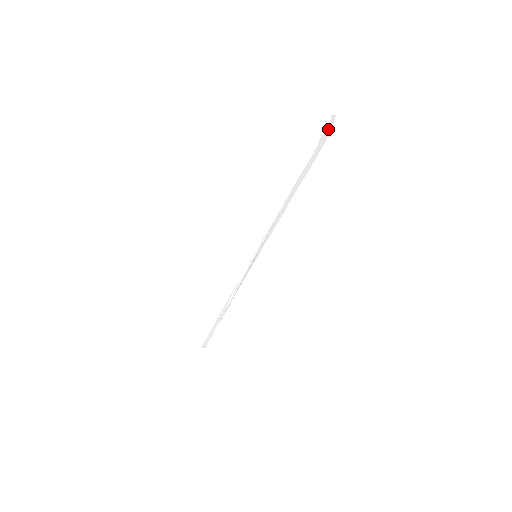
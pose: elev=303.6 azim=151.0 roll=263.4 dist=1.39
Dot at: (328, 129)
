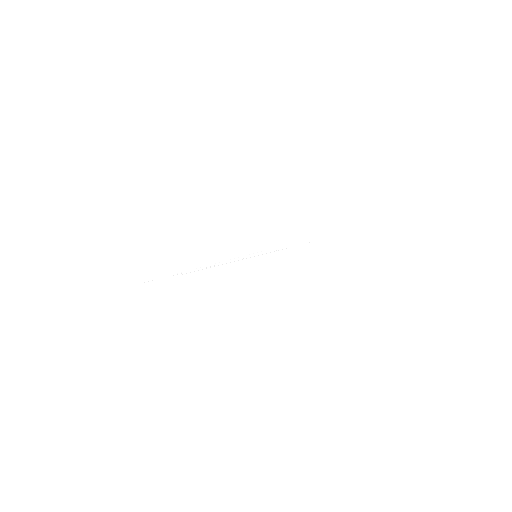
Dot at: (411, 221)
